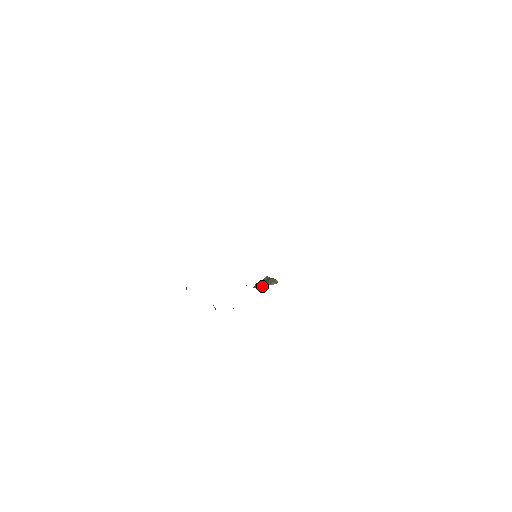
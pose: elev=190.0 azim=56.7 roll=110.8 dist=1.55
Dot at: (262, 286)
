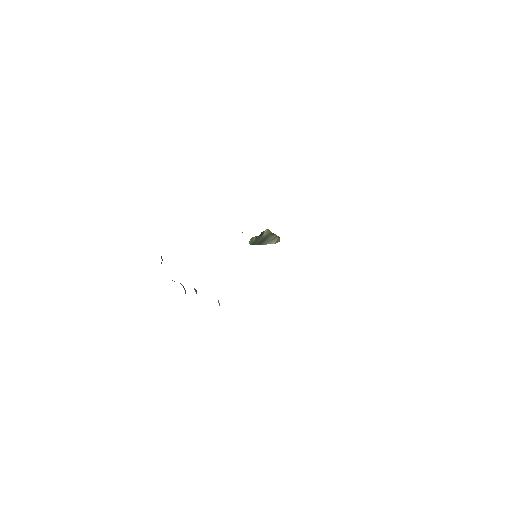
Dot at: (260, 244)
